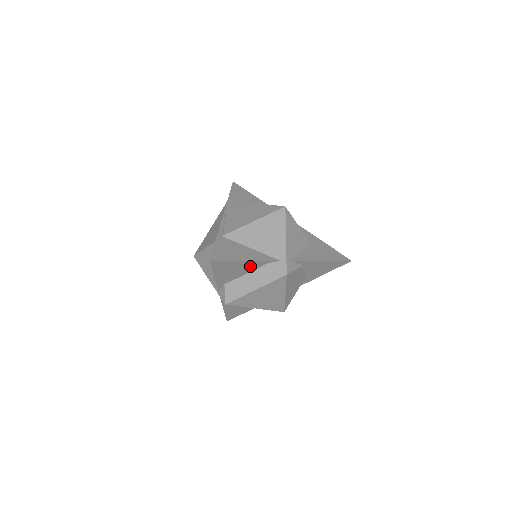
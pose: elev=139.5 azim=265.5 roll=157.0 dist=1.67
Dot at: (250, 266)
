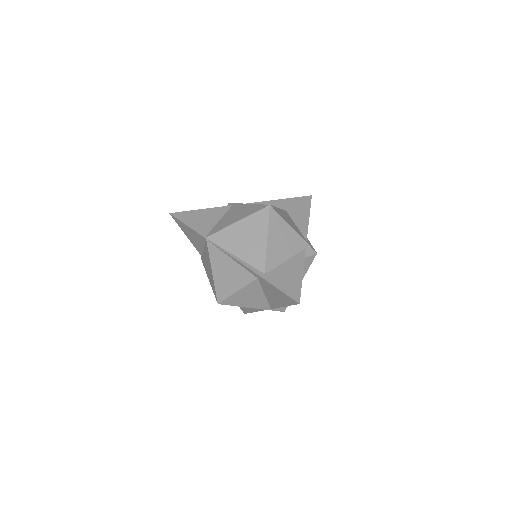
Dot at: occluded
